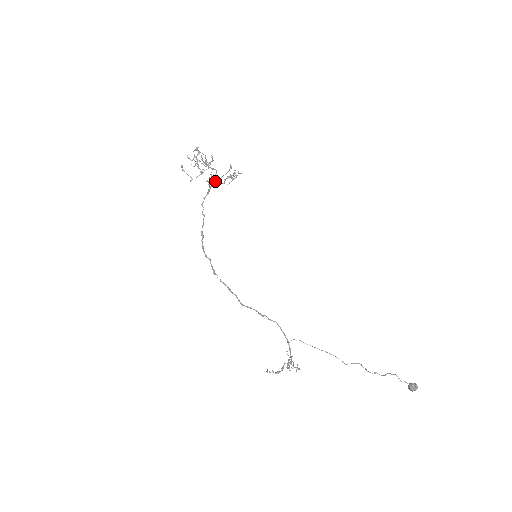
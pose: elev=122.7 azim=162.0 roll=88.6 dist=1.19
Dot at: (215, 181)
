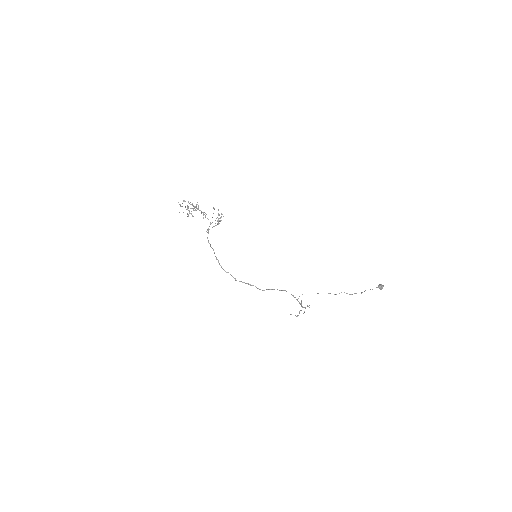
Dot at: (209, 226)
